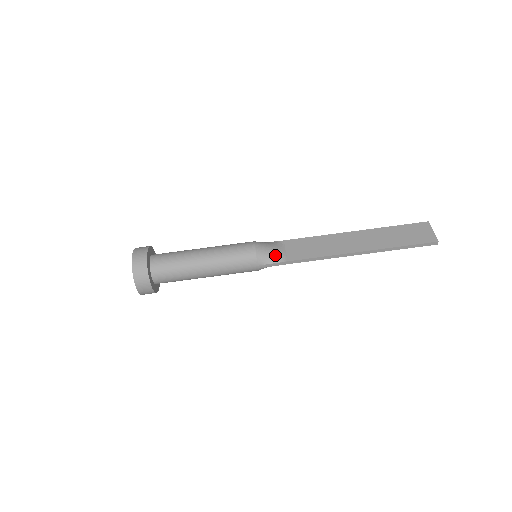
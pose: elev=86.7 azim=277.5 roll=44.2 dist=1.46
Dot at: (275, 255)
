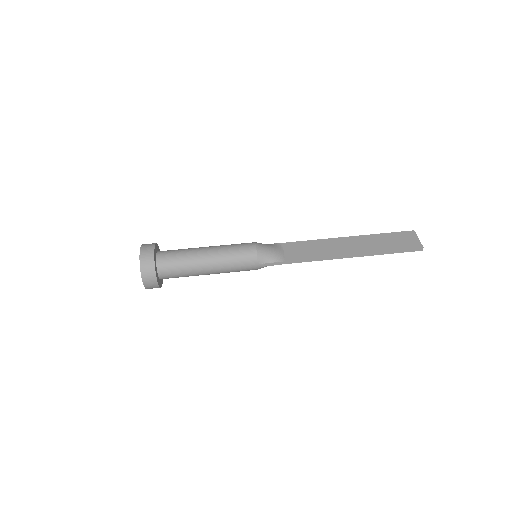
Dot at: (274, 255)
